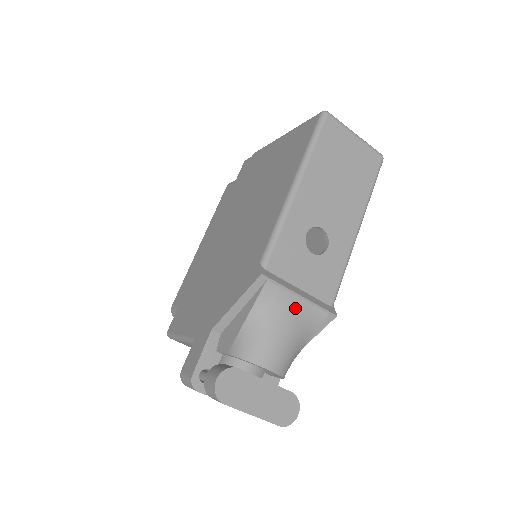
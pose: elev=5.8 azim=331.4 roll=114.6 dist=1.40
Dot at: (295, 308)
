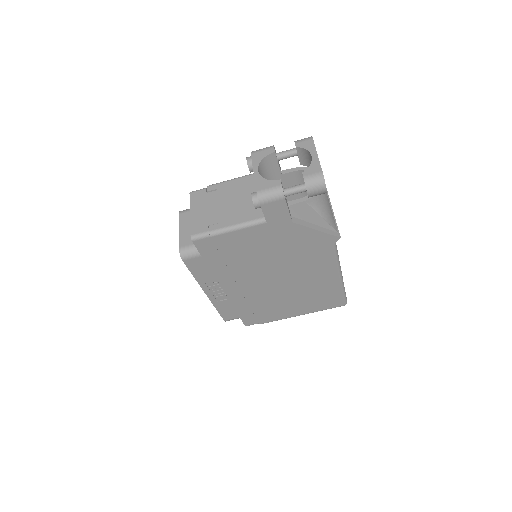
Dot at: occluded
